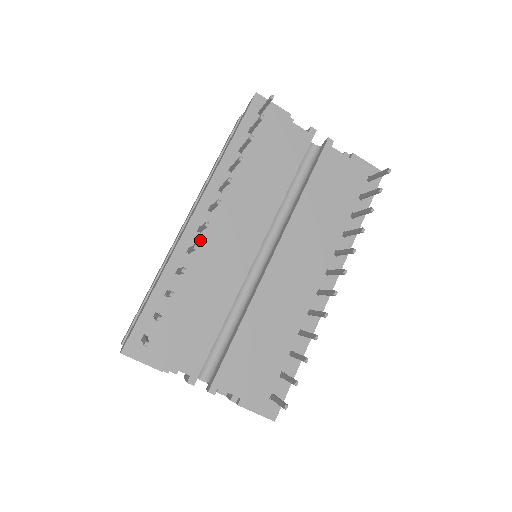
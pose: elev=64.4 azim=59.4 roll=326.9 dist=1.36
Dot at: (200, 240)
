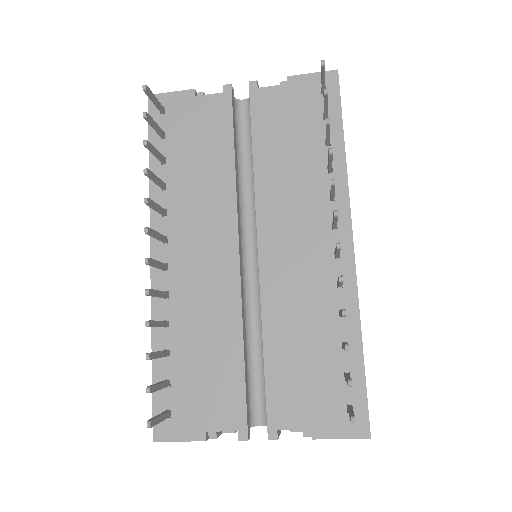
Dot at: (171, 278)
